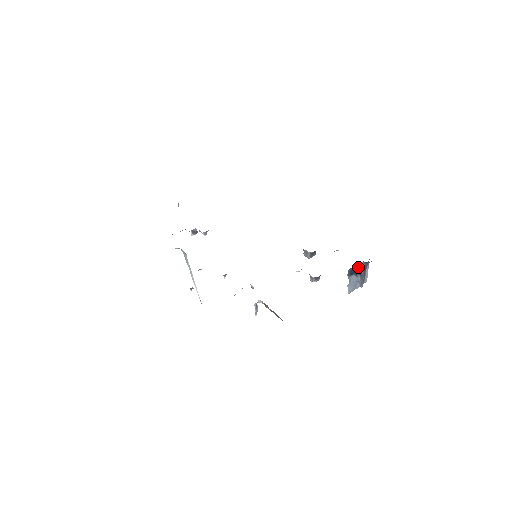
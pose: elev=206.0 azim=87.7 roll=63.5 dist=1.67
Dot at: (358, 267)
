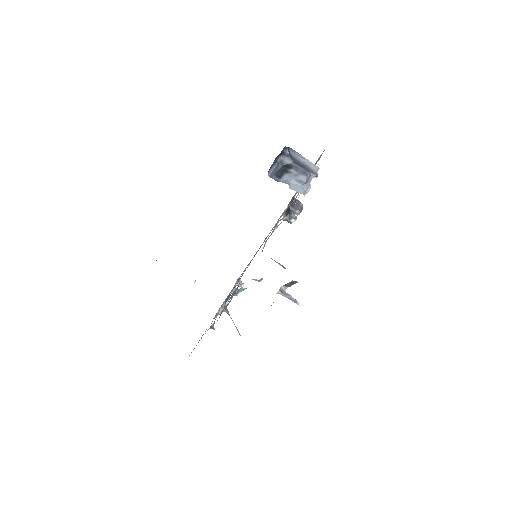
Dot at: (283, 165)
